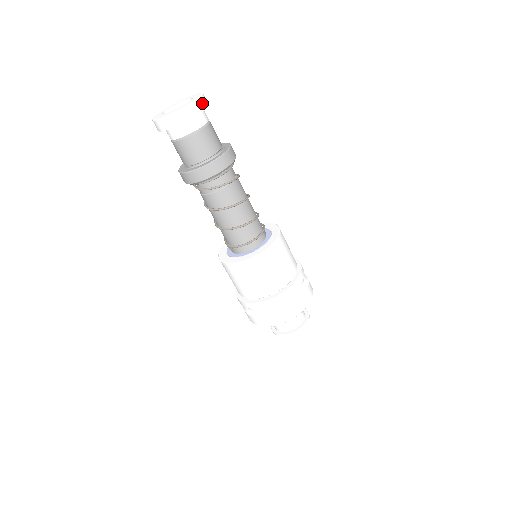
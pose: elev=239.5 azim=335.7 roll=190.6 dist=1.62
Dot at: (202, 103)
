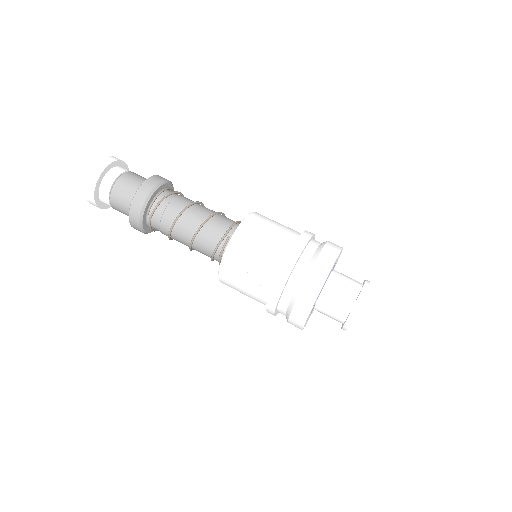
Dot at: occluded
